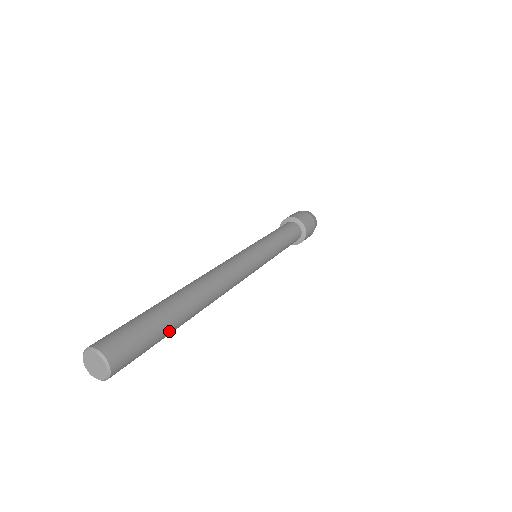
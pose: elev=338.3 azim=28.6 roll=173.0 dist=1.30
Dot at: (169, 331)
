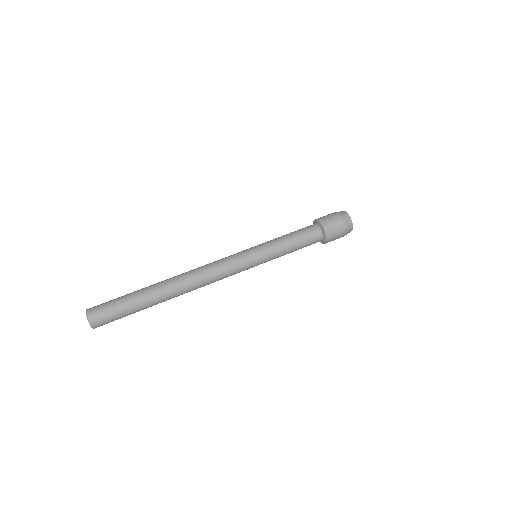
Dot at: occluded
